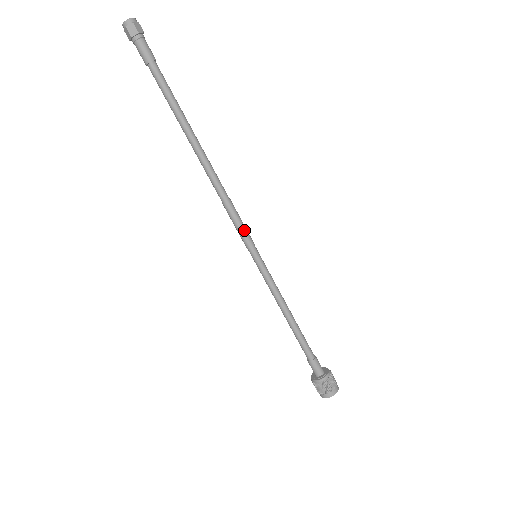
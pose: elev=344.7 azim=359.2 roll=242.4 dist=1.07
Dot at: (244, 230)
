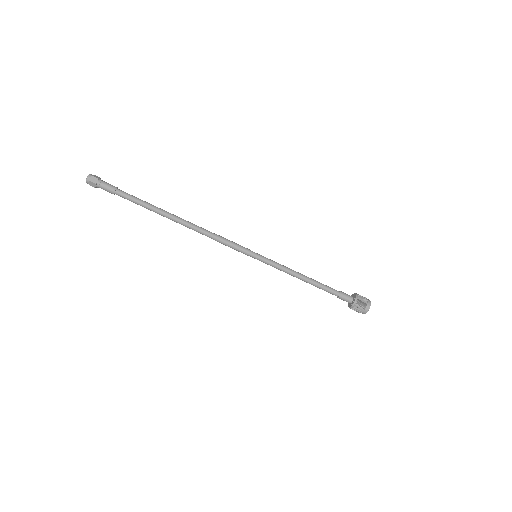
Dot at: (237, 245)
